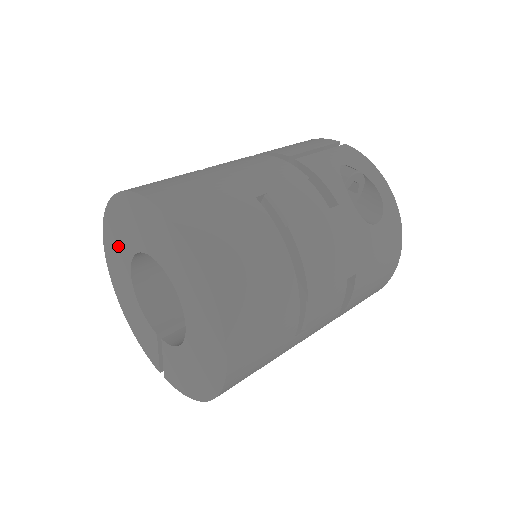
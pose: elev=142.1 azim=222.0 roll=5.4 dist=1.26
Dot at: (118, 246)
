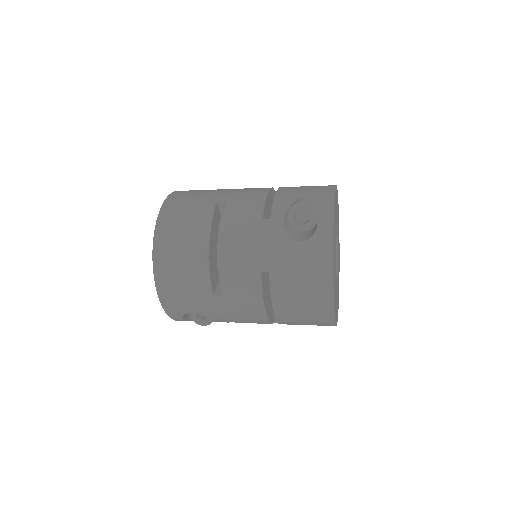
Dot at: occluded
